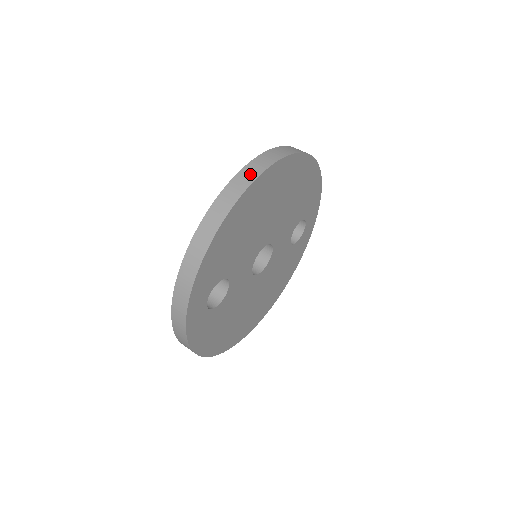
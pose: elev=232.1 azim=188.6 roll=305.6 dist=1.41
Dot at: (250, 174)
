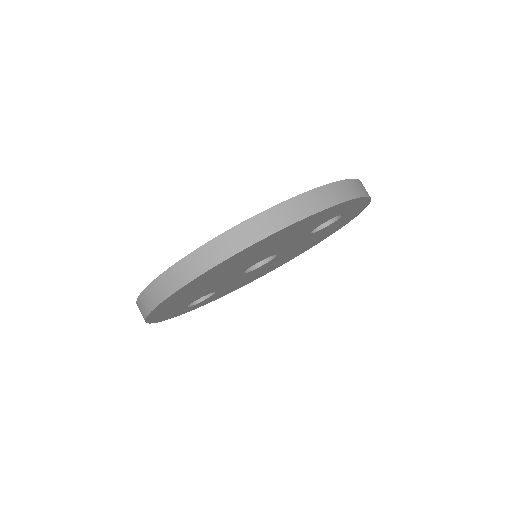
Dot at: (163, 289)
